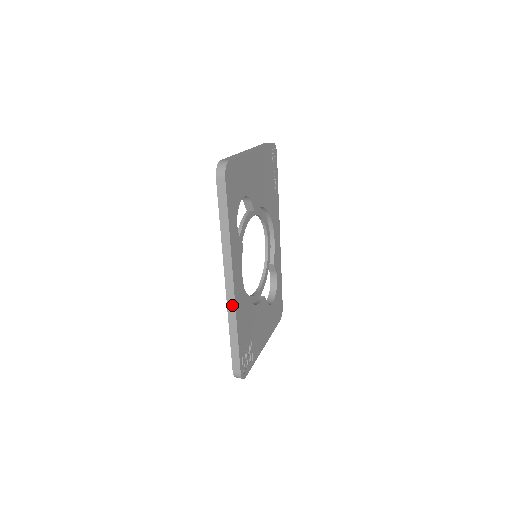
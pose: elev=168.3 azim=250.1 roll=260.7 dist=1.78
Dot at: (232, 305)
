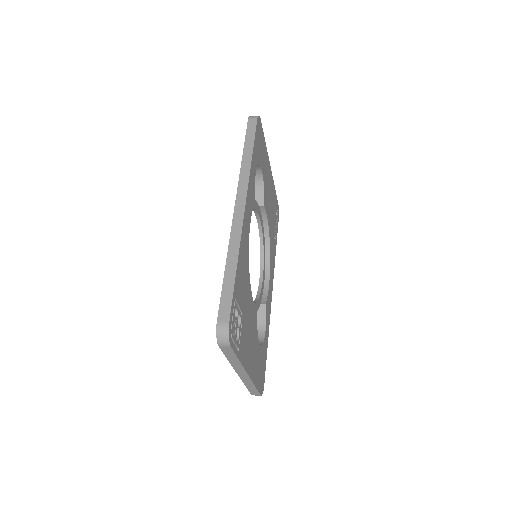
Dot at: (238, 229)
